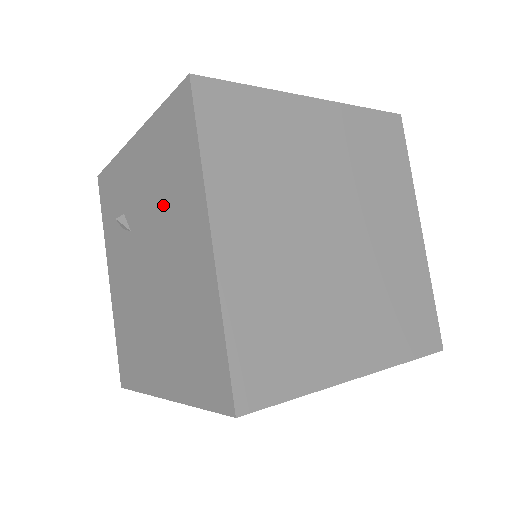
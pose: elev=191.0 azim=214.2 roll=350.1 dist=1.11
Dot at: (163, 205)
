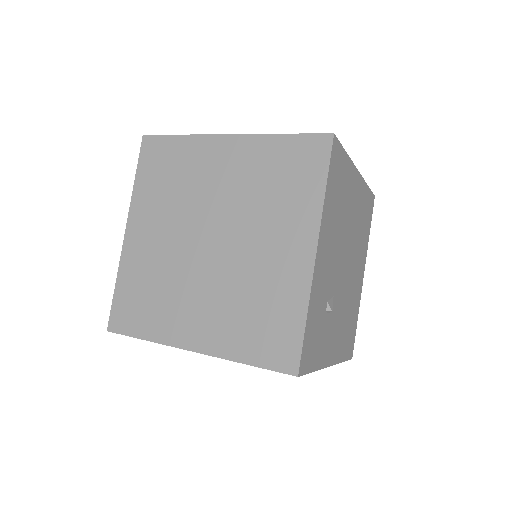
Dot at: occluded
